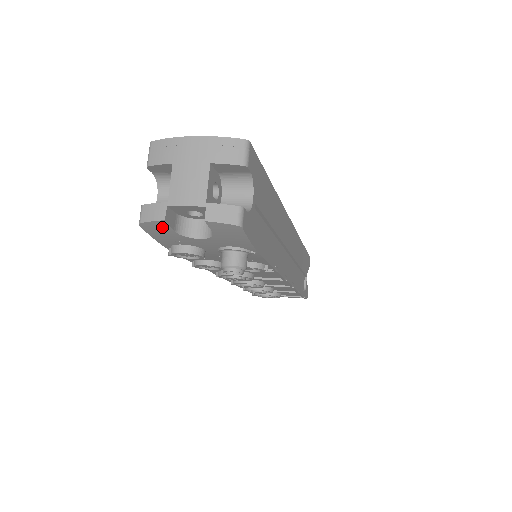
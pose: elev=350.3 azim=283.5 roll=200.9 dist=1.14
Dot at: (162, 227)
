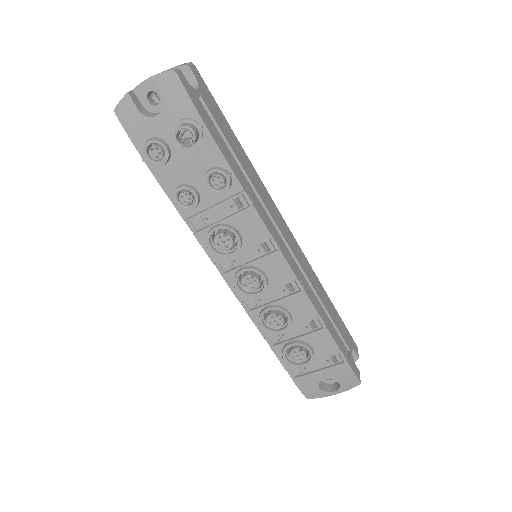
Dot at: (129, 107)
